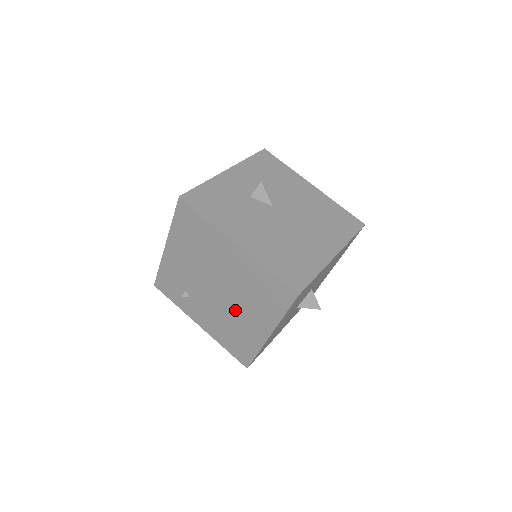
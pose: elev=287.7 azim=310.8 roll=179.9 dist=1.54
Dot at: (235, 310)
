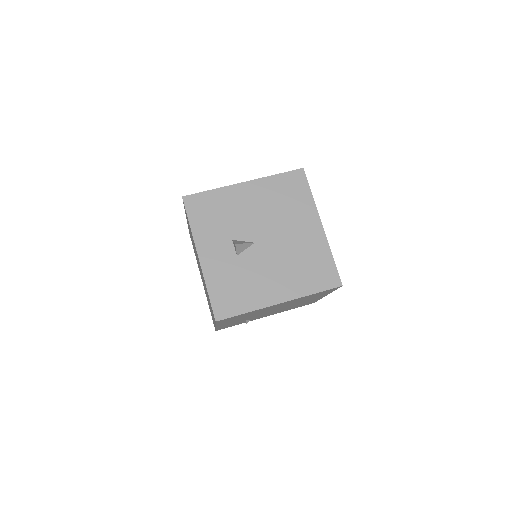
Dot at: (293, 305)
